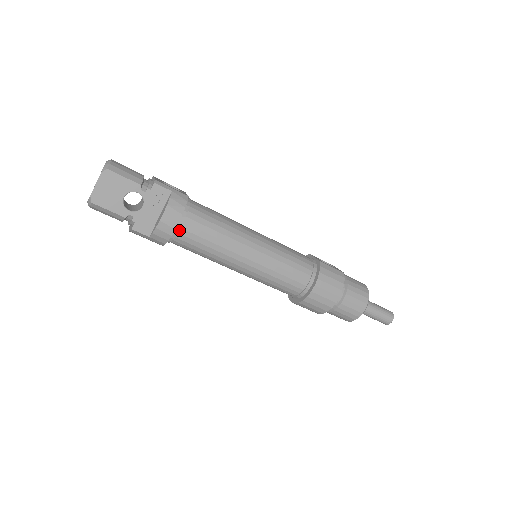
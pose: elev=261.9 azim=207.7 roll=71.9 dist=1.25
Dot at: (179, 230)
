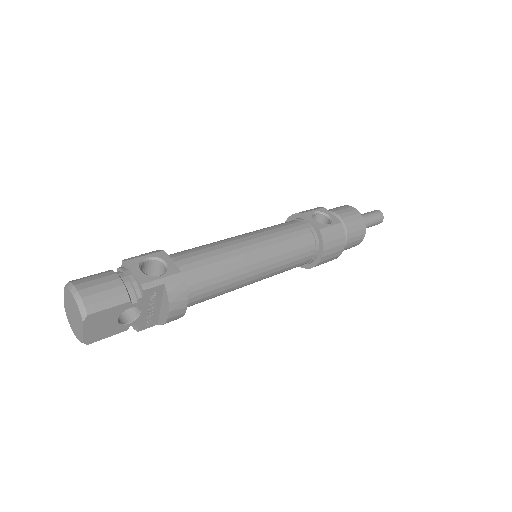
Dot at: occluded
